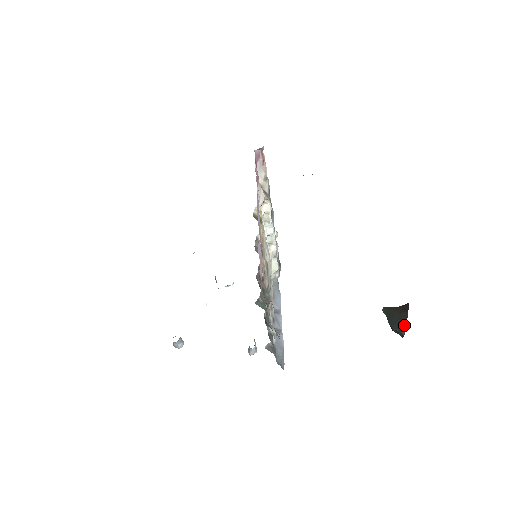
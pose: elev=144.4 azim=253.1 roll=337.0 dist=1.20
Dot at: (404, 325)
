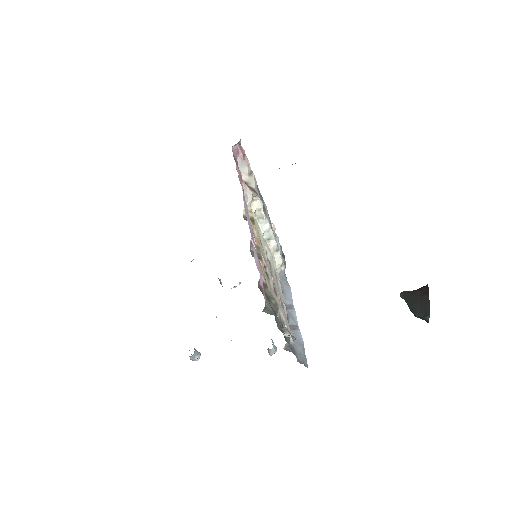
Dot at: (427, 310)
